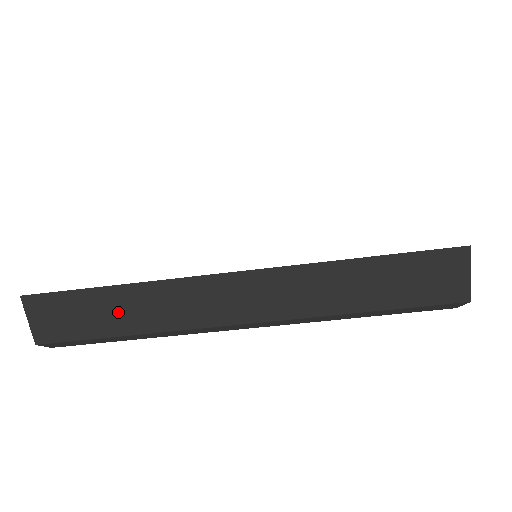
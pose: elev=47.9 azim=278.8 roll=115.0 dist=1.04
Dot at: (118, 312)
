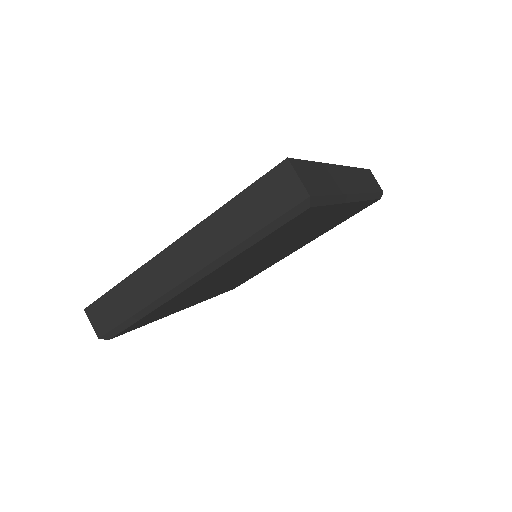
Dot at: (127, 299)
